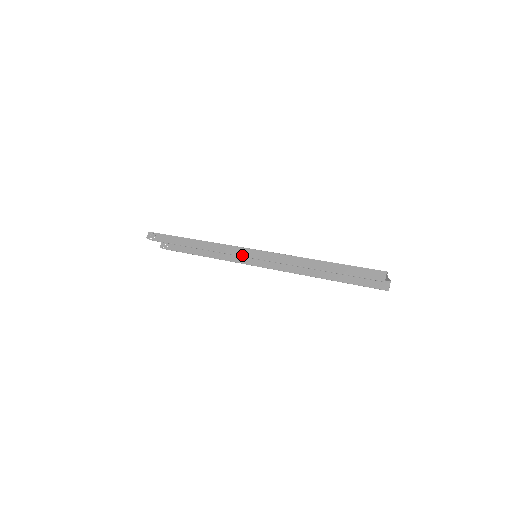
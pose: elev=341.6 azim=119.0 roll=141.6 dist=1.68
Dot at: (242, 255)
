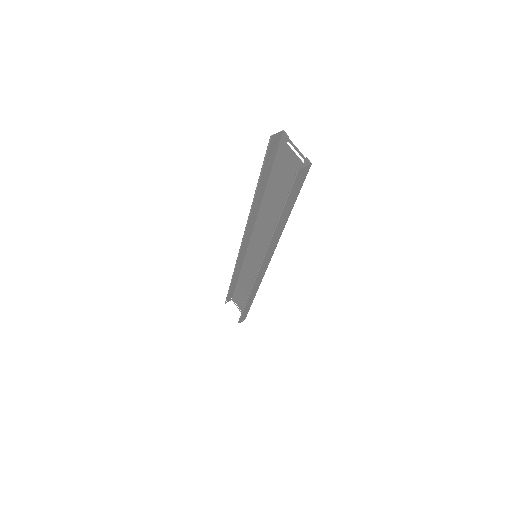
Dot at: (240, 251)
